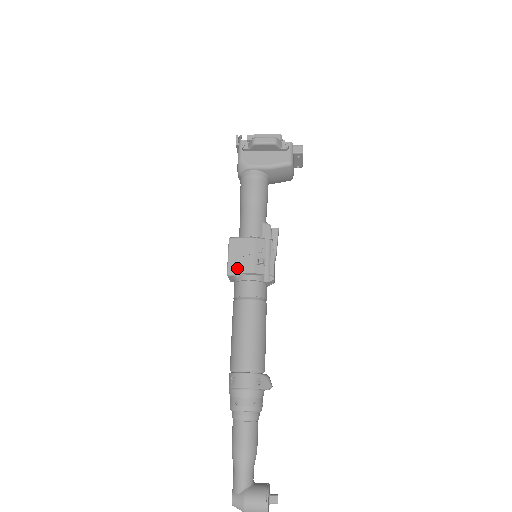
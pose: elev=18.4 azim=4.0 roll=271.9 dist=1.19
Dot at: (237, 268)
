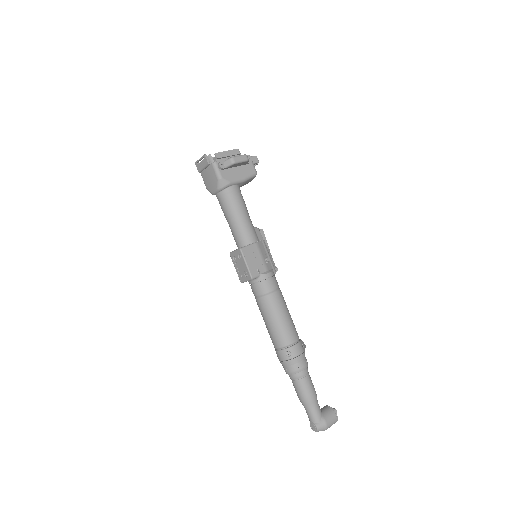
Dot at: (257, 271)
